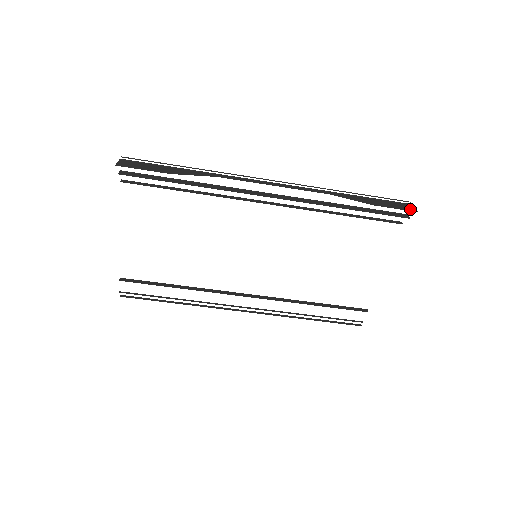
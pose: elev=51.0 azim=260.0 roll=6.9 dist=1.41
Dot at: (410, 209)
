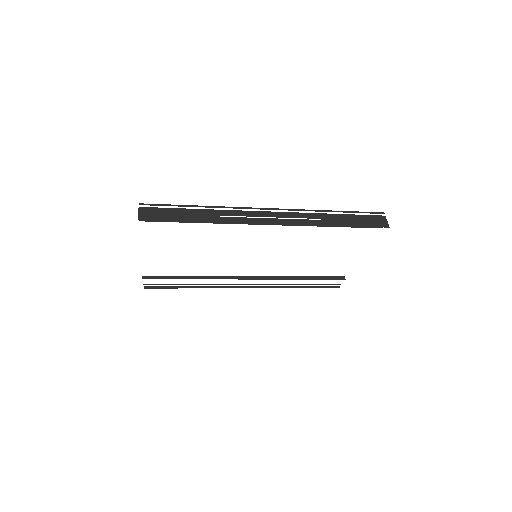
Dot at: (384, 225)
